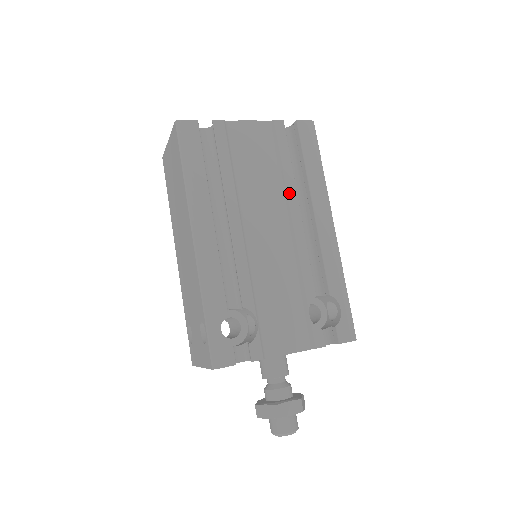
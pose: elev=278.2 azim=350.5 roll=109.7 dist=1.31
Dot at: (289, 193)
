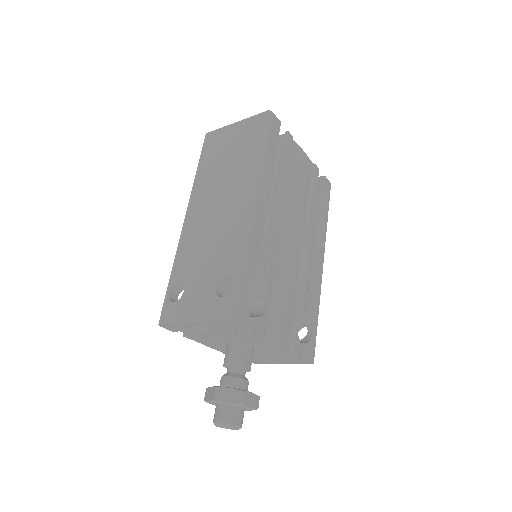
Dot at: (310, 220)
